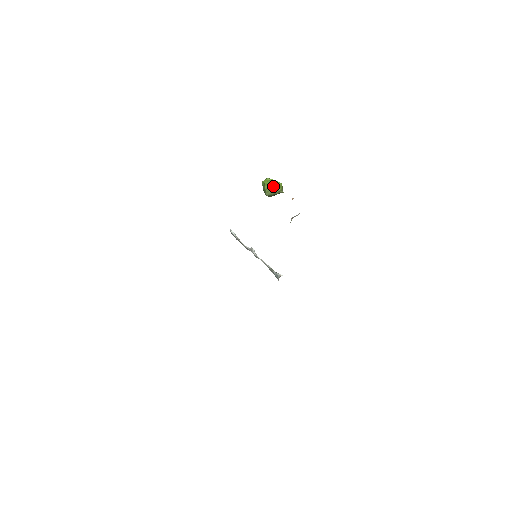
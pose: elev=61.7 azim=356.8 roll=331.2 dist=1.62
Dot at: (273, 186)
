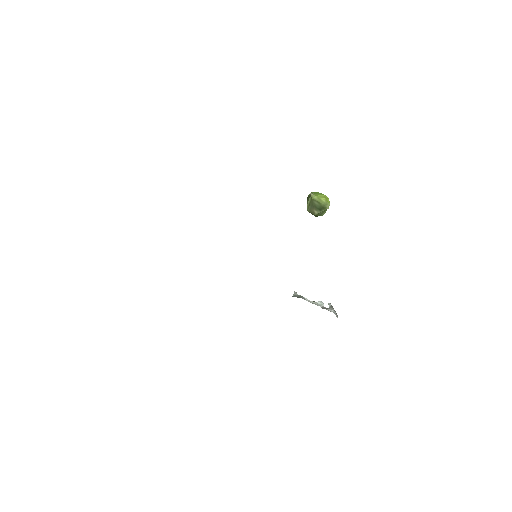
Dot at: (309, 195)
